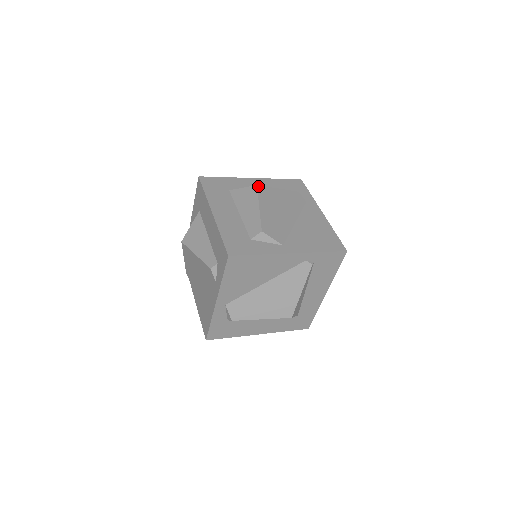
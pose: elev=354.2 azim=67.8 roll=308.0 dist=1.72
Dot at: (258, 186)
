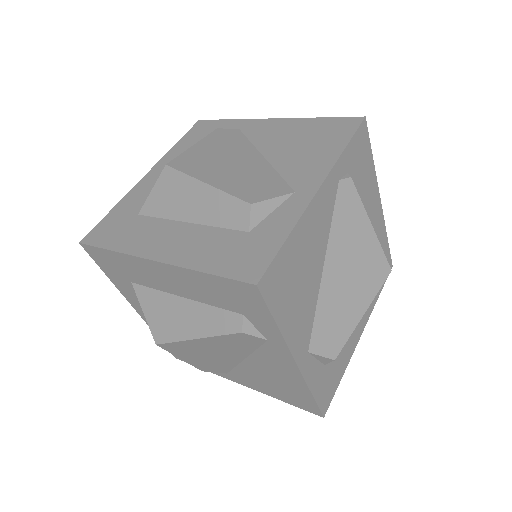
Dot at: (169, 164)
